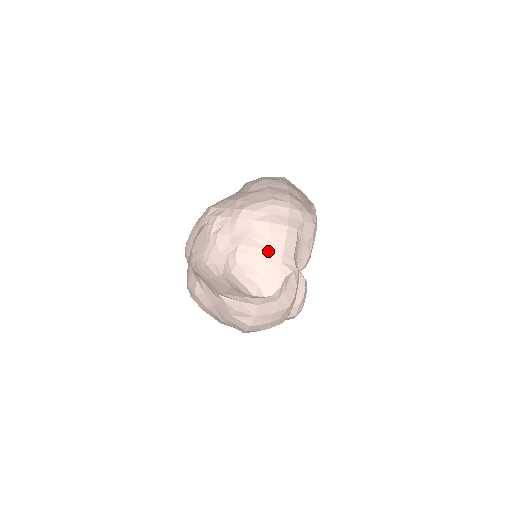
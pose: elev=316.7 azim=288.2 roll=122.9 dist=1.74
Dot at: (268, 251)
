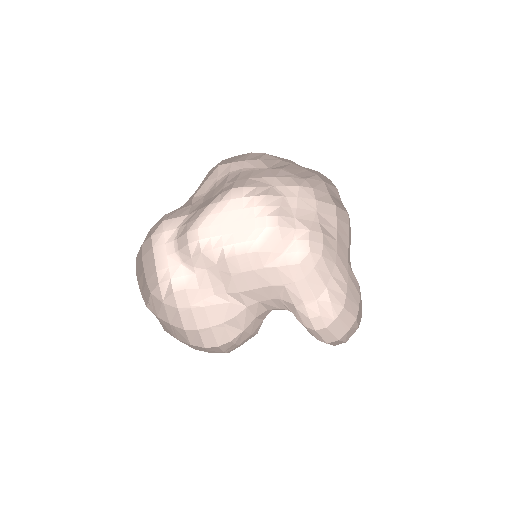
Dot at: (338, 243)
